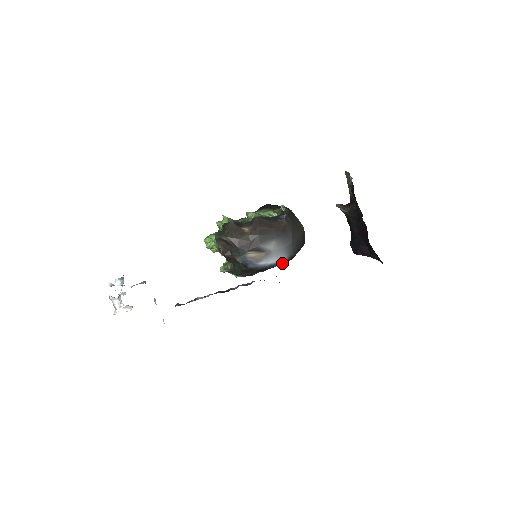
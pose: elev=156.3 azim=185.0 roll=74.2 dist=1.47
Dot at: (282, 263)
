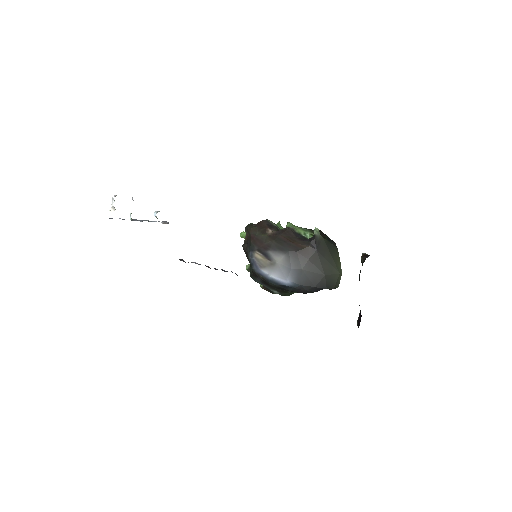
Dot at: (286, 287)
